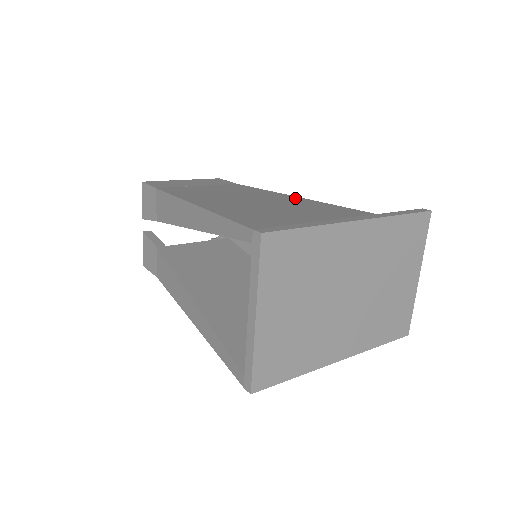
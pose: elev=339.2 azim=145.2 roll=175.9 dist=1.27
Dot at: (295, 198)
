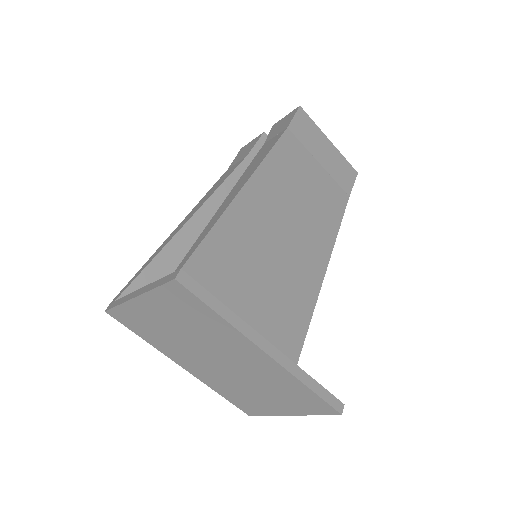
Dot at: (318, 271)
